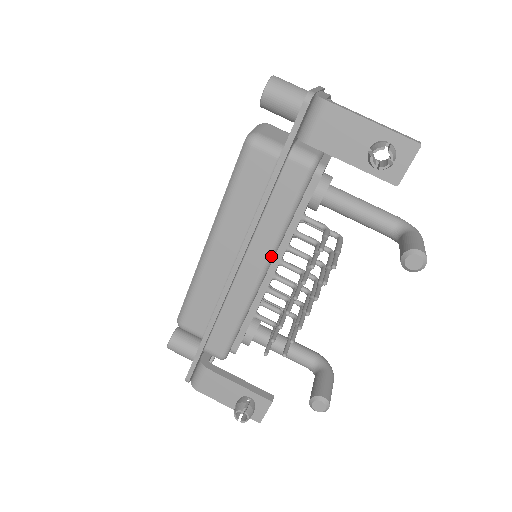
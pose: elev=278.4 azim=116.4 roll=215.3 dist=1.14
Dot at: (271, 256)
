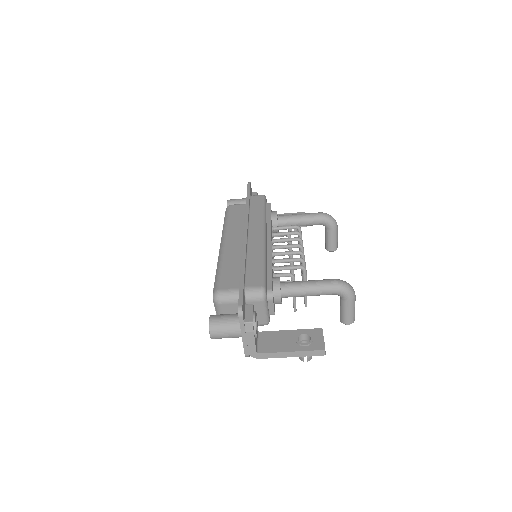
Dot at: occluded
